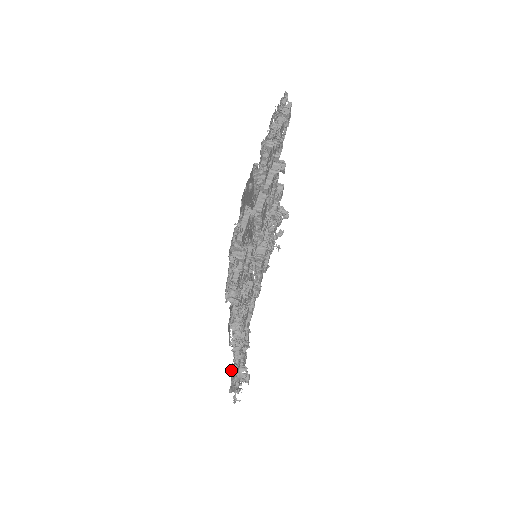
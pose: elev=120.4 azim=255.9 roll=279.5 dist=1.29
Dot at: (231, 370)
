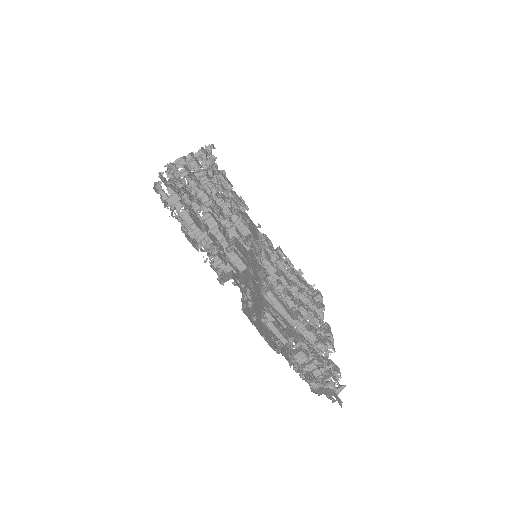
Dot at: occluded
